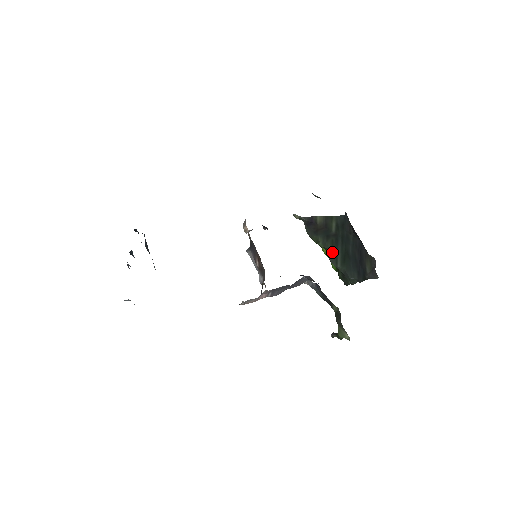
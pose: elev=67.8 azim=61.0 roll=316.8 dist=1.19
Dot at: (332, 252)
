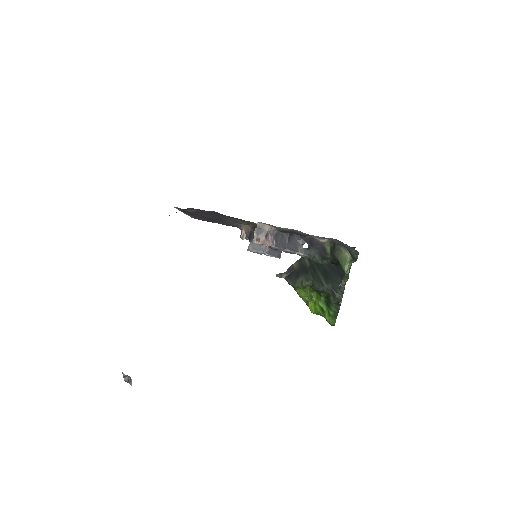
Dot at: (315, 280)
